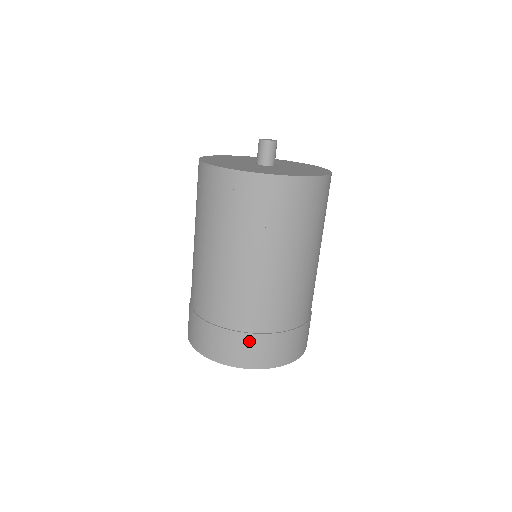
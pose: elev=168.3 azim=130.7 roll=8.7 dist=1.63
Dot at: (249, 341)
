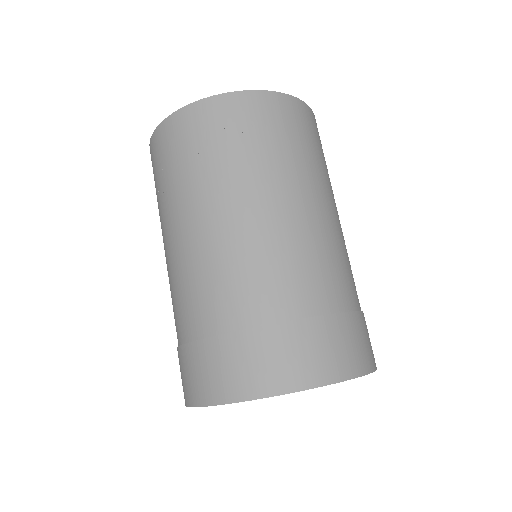
Dot at: (288, 336)
